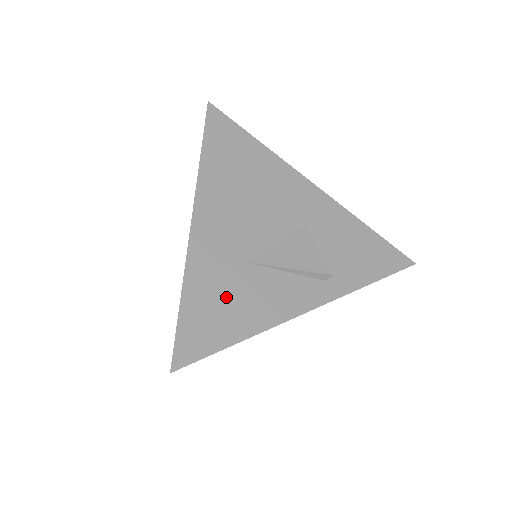
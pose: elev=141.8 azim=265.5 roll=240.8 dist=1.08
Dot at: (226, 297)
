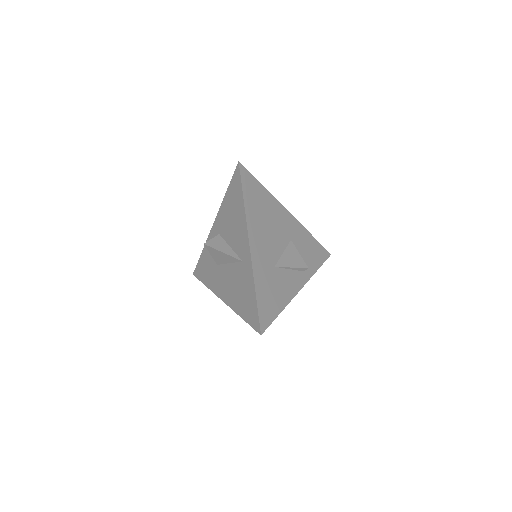
Dot at: (271, 289)
